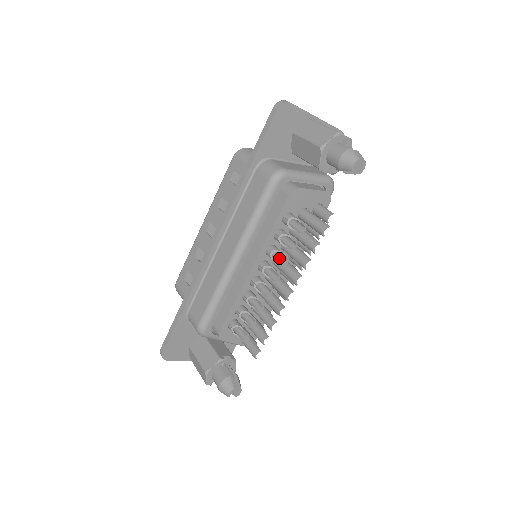
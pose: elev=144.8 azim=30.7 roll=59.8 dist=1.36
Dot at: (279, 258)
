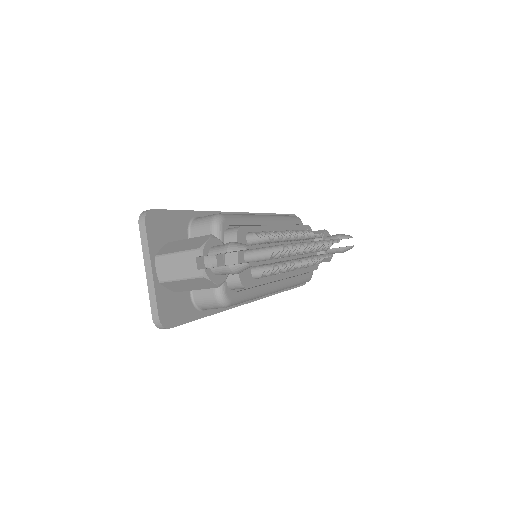
Dot at: occluded
